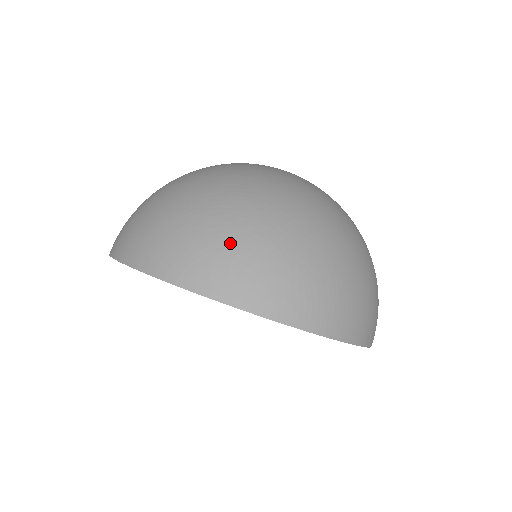
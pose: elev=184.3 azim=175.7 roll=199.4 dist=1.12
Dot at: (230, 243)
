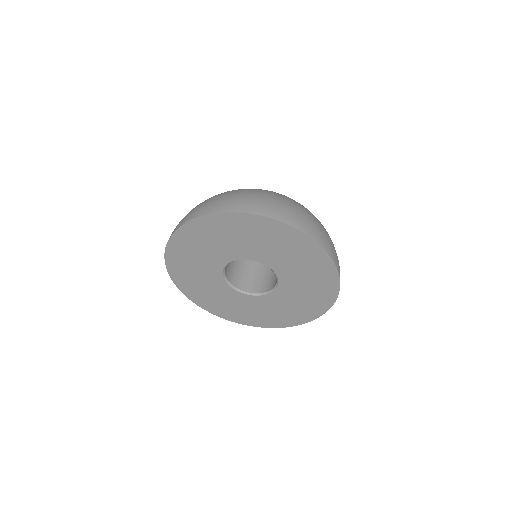
Dot at: (279, 201)
